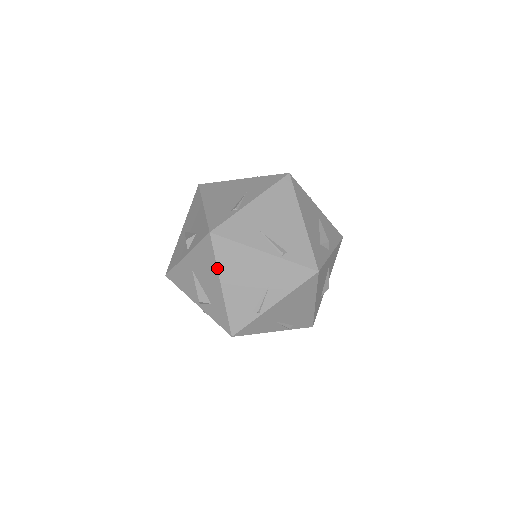
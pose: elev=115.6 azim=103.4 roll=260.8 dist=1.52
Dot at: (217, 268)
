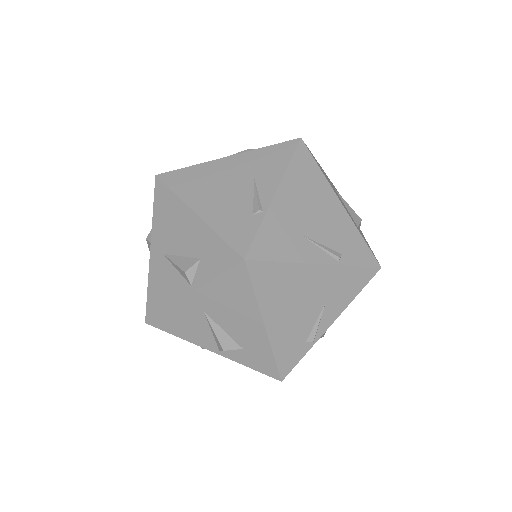
Dot at: (180, 199)
